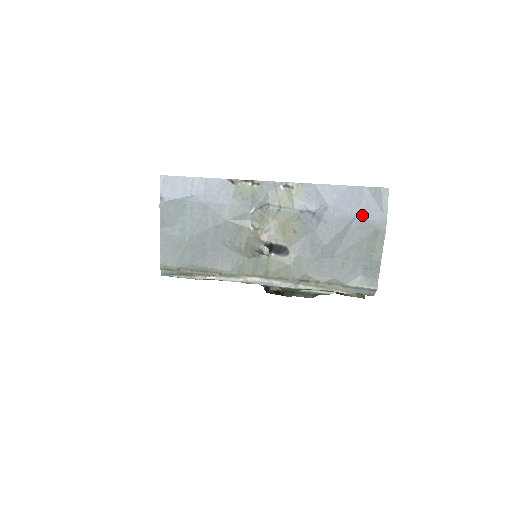
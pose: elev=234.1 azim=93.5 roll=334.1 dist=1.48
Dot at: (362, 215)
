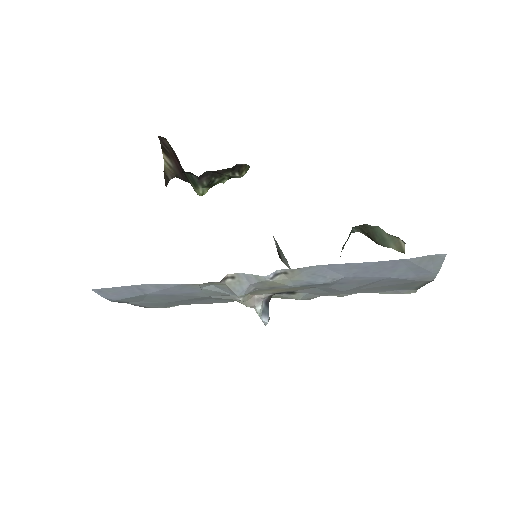
Dot at: (397, 277)
